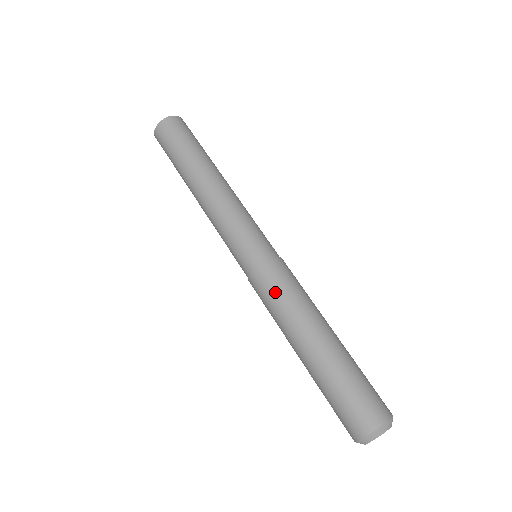
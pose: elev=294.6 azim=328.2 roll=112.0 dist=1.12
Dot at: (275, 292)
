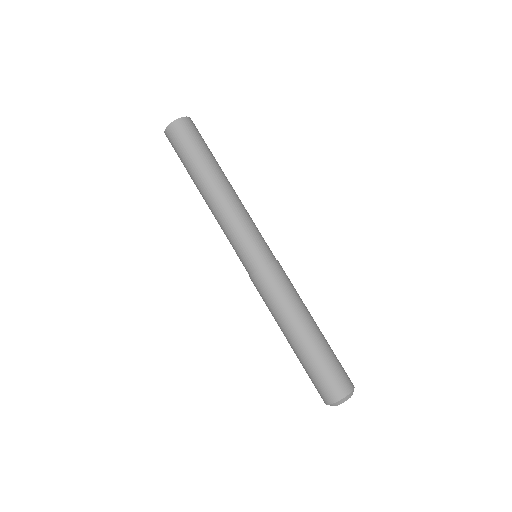
Dot at: (277, 289)
